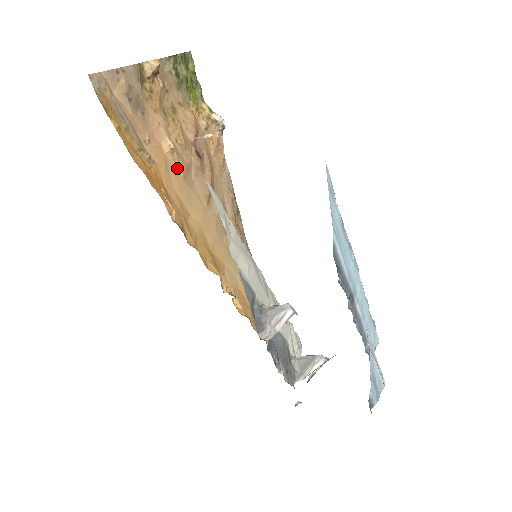
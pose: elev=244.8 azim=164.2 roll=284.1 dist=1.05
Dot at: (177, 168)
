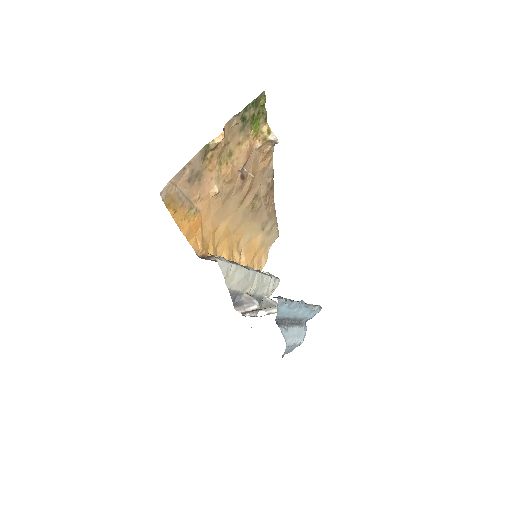
Dot at: (218, 201)
